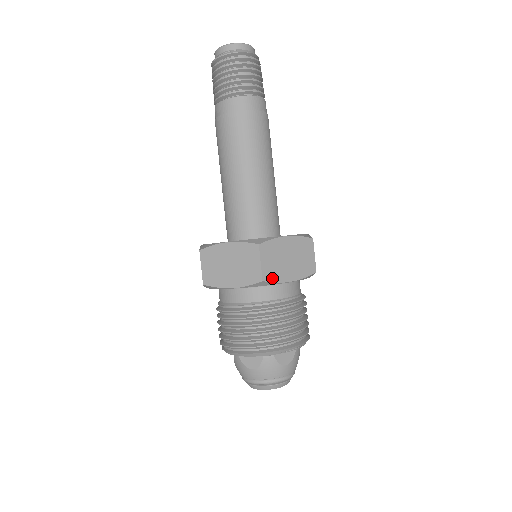
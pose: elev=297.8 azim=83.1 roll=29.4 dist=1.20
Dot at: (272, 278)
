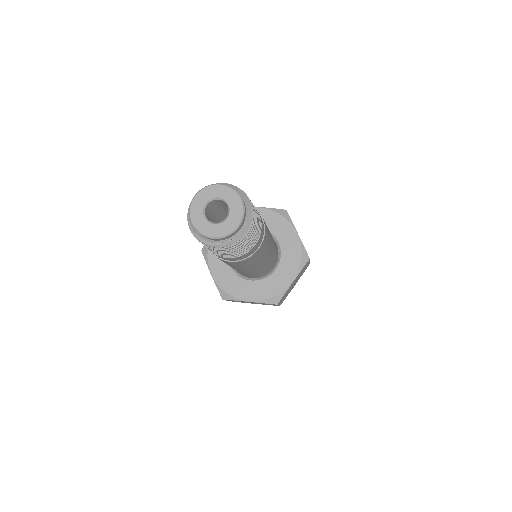
Dot at: occluded
